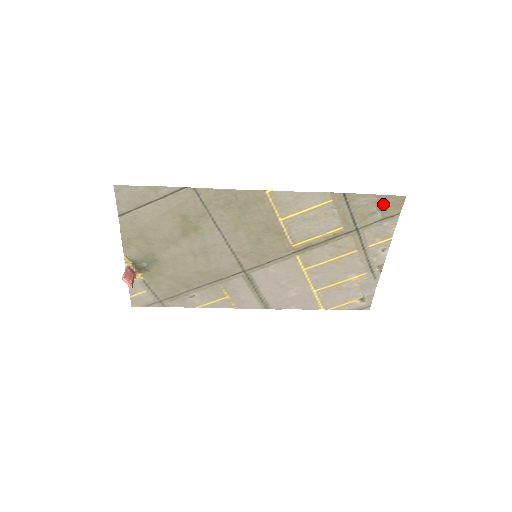
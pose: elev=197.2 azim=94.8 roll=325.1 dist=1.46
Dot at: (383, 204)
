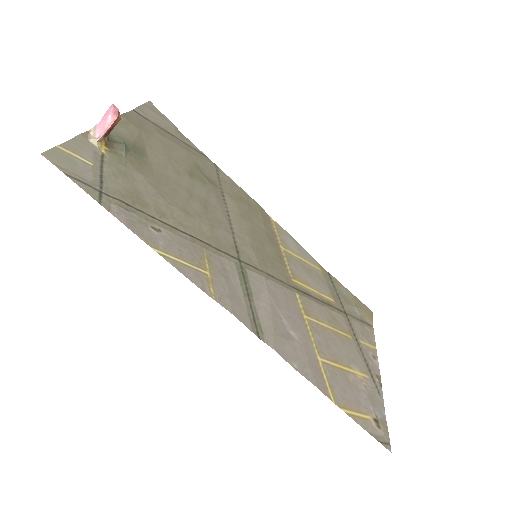
Dot at: (359, 306)
